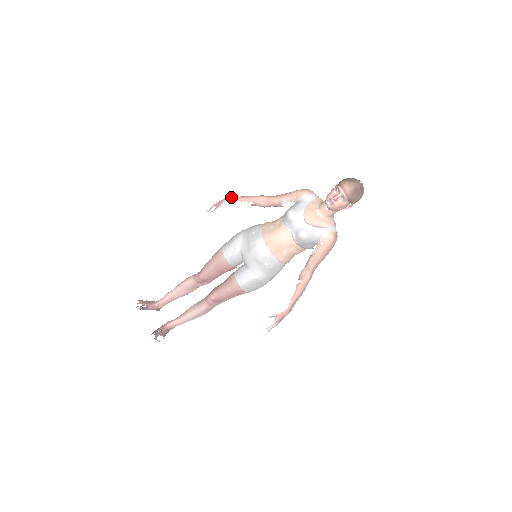
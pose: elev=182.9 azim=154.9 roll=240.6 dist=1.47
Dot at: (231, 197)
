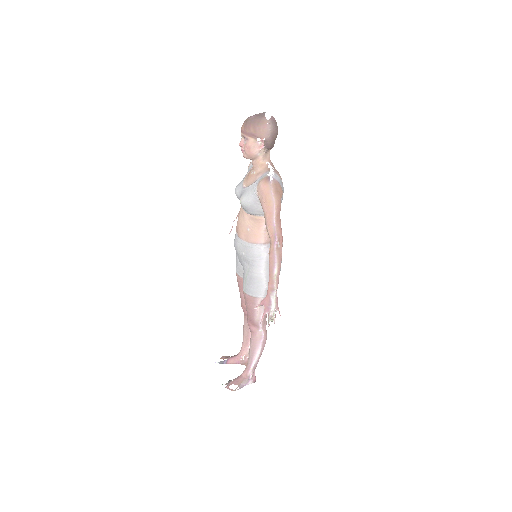
Dot at: occluded
